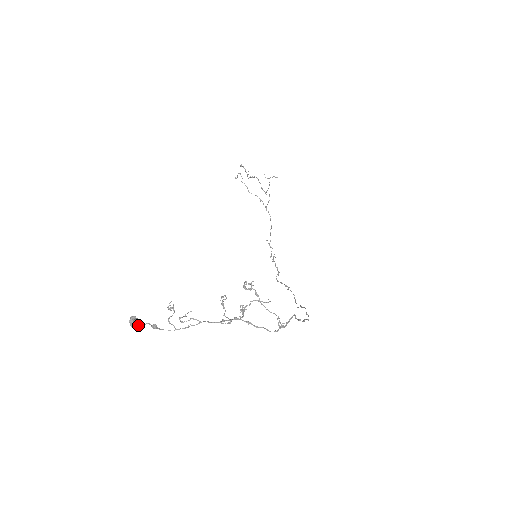
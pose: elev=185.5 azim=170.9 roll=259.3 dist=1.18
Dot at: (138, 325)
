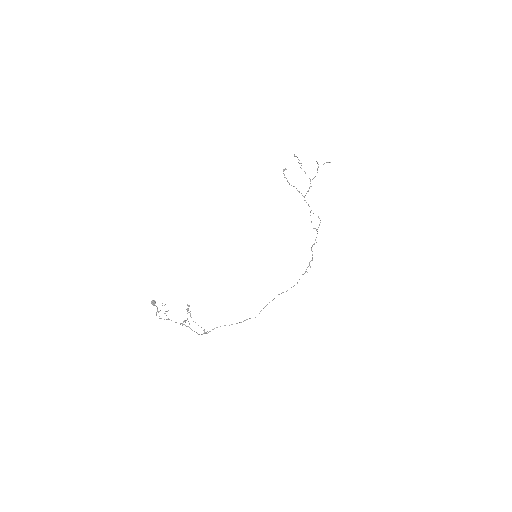
Dot at: (154, 305)
